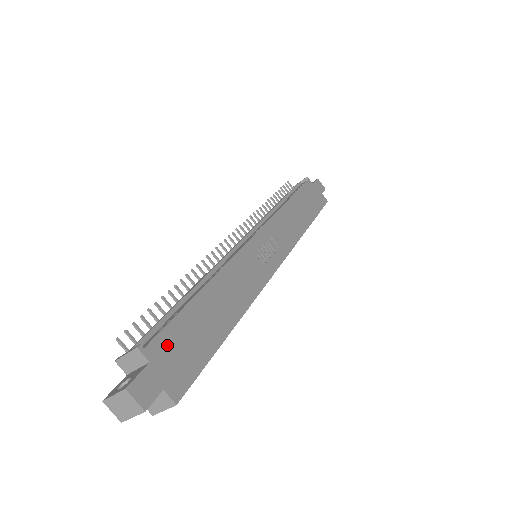
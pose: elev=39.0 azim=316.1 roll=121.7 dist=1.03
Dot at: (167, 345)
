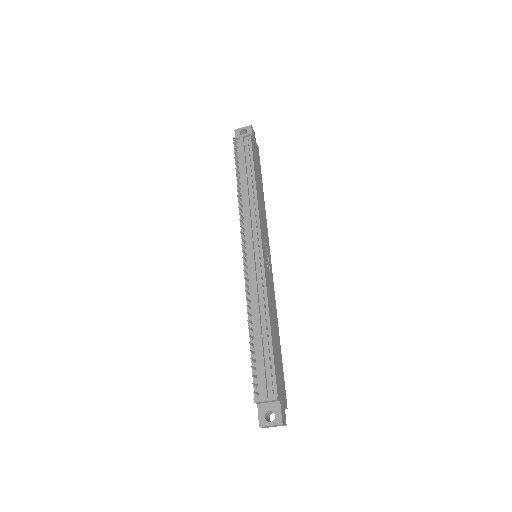
Dot at: (278, 383)
